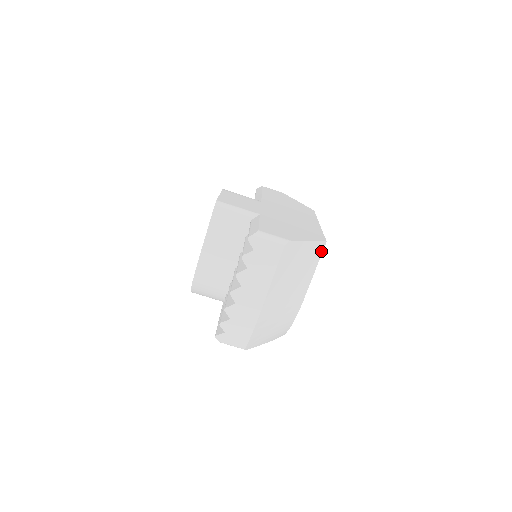
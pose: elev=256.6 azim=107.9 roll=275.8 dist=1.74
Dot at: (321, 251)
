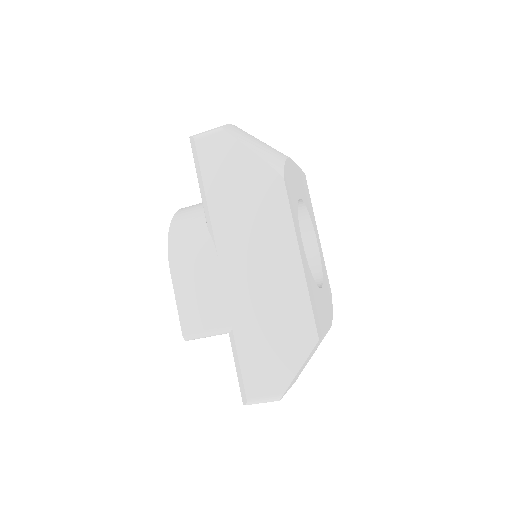
Dot at: (319, 340)
